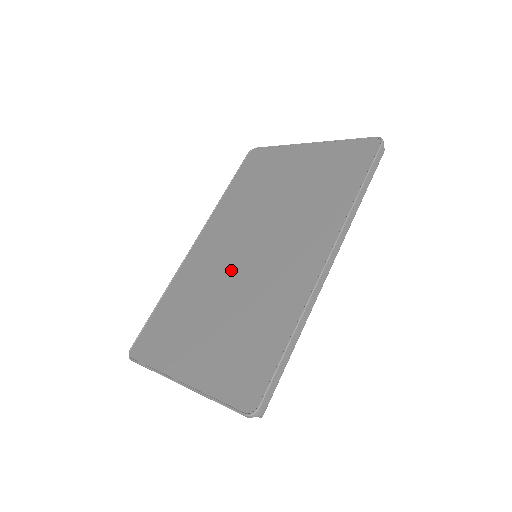
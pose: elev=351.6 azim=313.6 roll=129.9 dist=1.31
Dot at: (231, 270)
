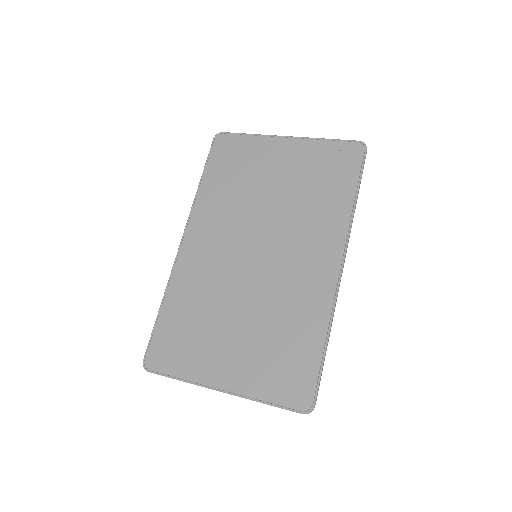
Dot at: (240, 275)
